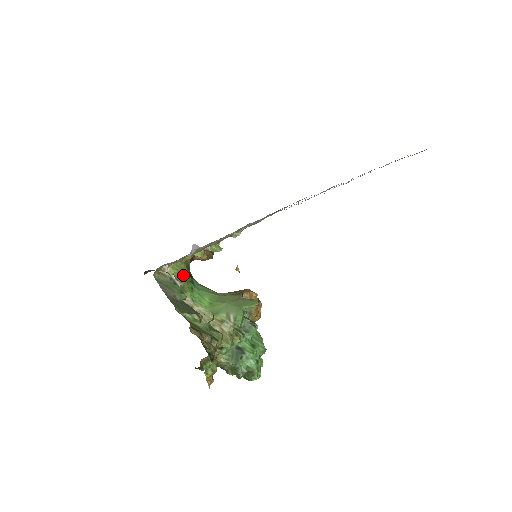
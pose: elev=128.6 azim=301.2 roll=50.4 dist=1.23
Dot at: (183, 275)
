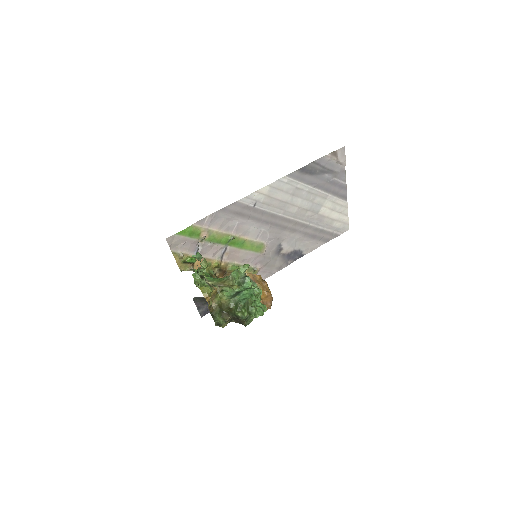
Dot at: occluded
